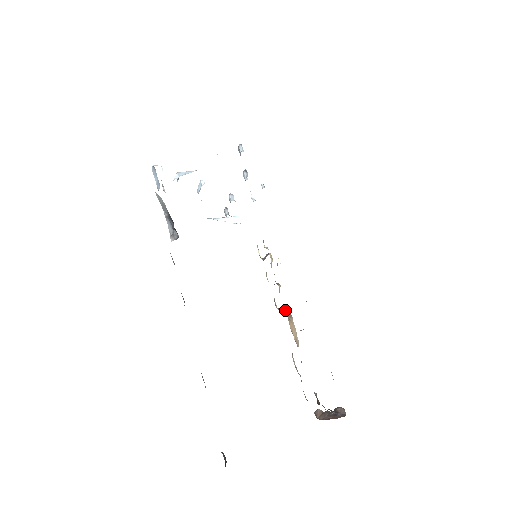
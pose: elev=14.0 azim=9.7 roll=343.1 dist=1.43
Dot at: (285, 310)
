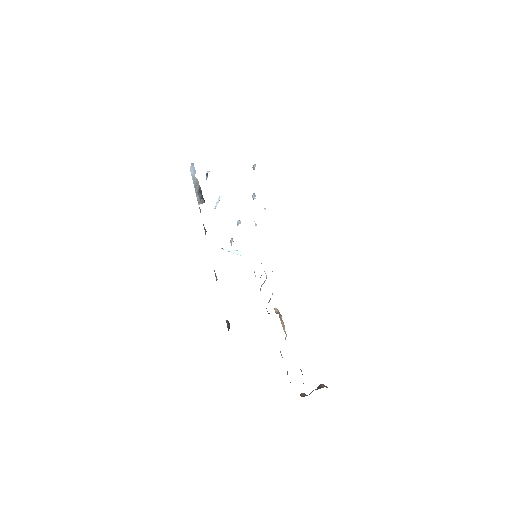
Dot at: (276, 310)
